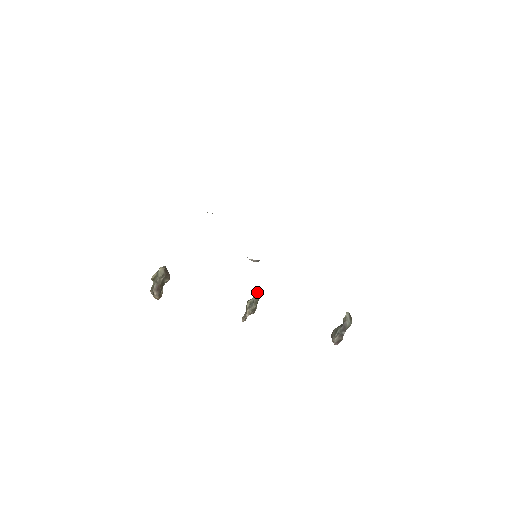
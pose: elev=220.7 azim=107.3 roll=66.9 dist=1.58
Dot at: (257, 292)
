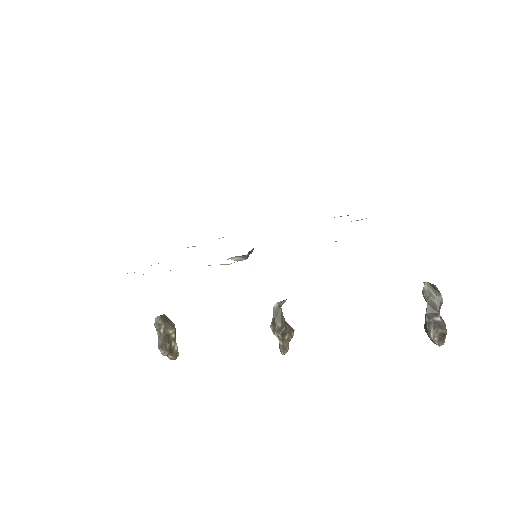
Dot at: (276, 304)
